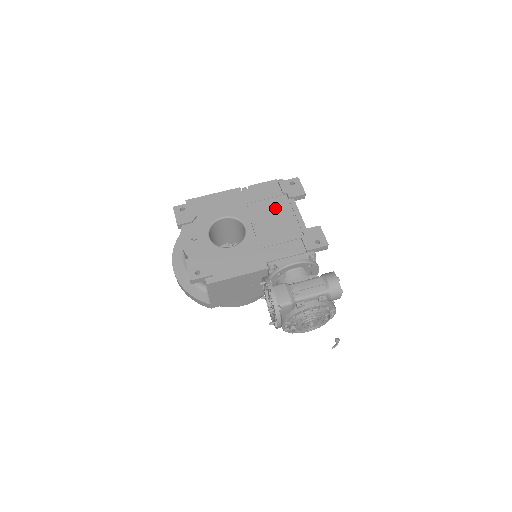
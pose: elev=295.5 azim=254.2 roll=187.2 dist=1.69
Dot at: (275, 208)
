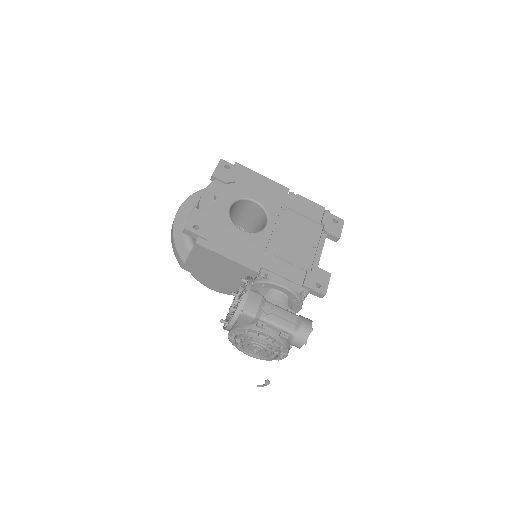
Dot at: (305, 229)
